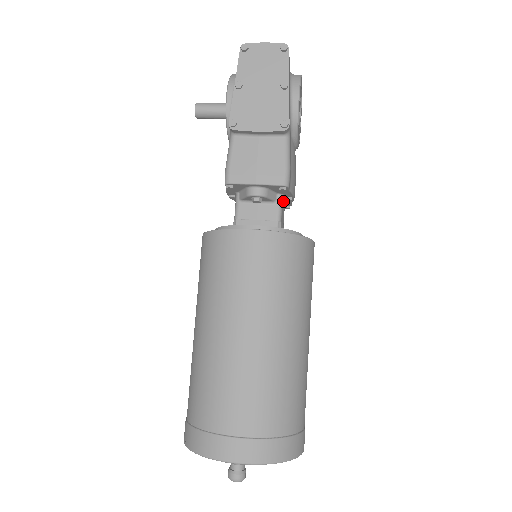
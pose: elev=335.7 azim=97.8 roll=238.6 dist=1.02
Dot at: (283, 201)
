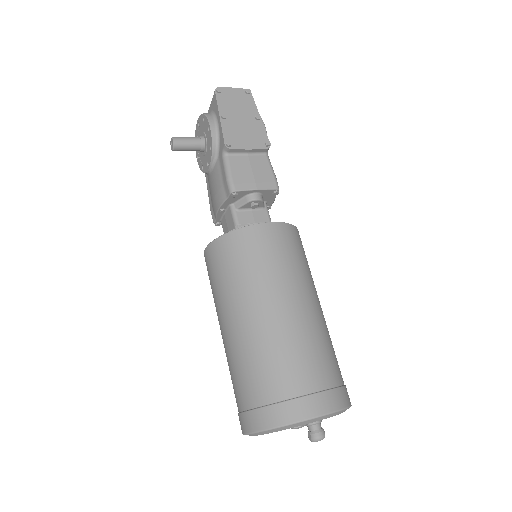
Dot at: occluded
